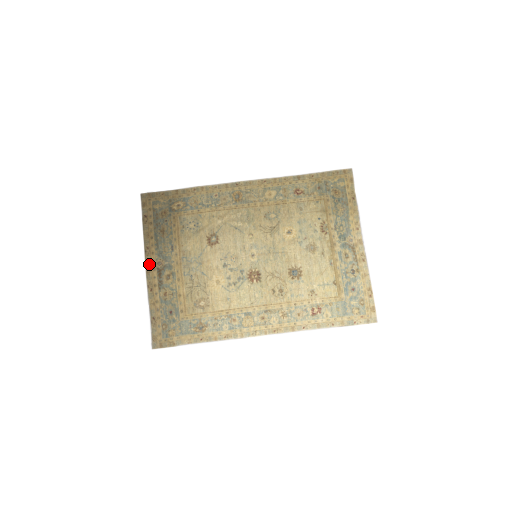
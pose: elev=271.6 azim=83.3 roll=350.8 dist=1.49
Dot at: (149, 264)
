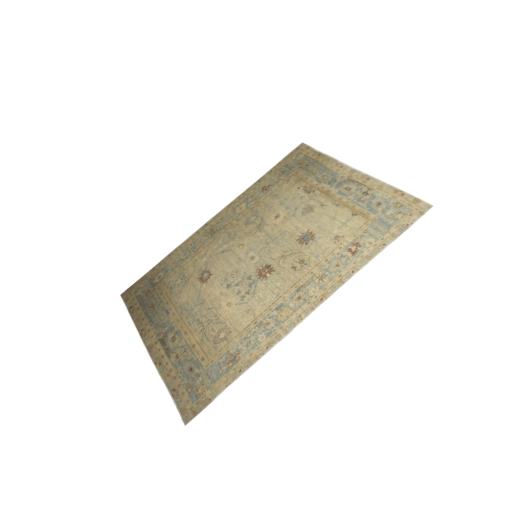
Dot at: (149, 342)
